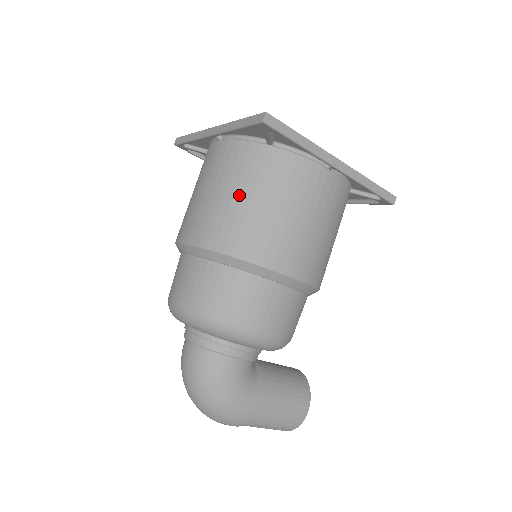
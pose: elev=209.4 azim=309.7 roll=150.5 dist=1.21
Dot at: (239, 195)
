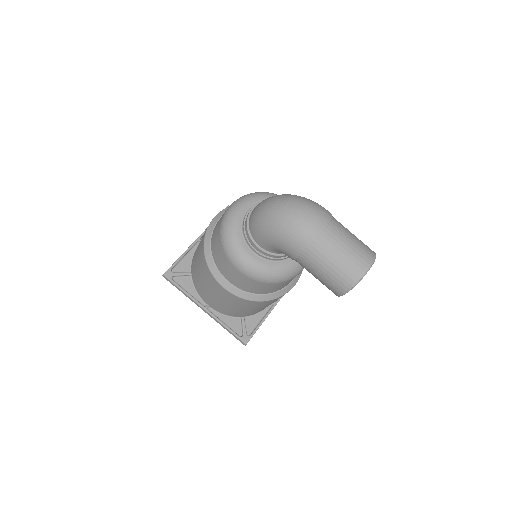
Dot at: occluded
